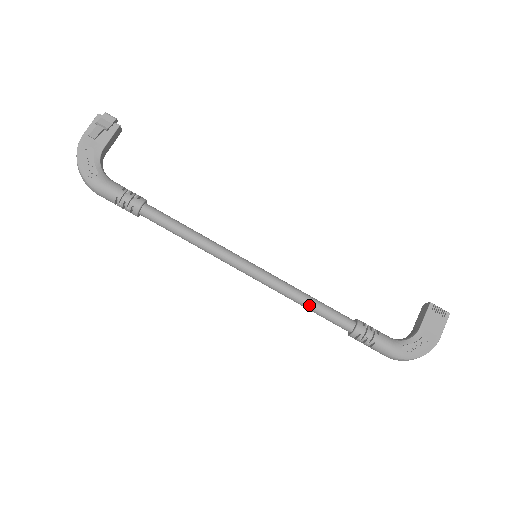
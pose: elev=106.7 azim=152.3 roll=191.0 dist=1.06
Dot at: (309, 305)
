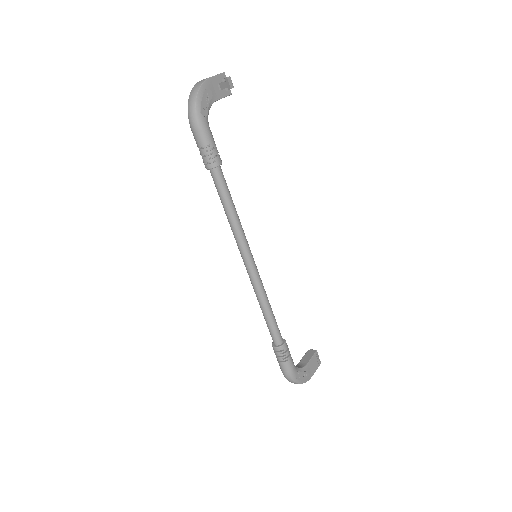
Dot at: (269, 312)
